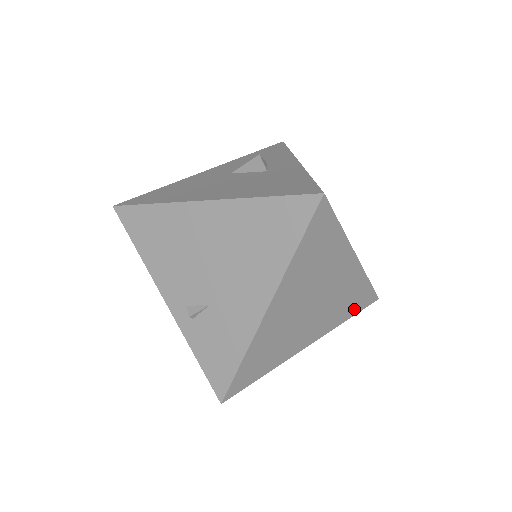
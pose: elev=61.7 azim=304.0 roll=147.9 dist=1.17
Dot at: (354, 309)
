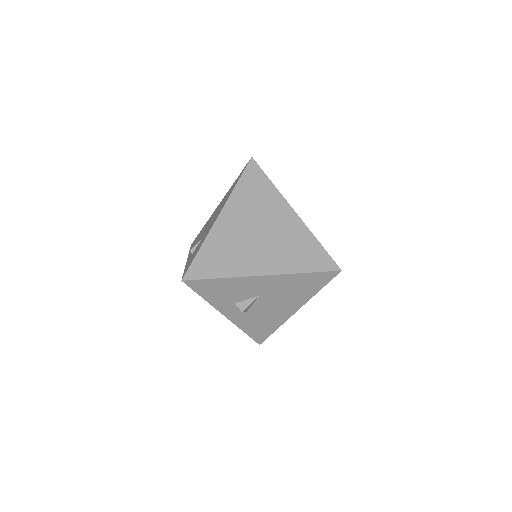
Dot at: (310, 265)
